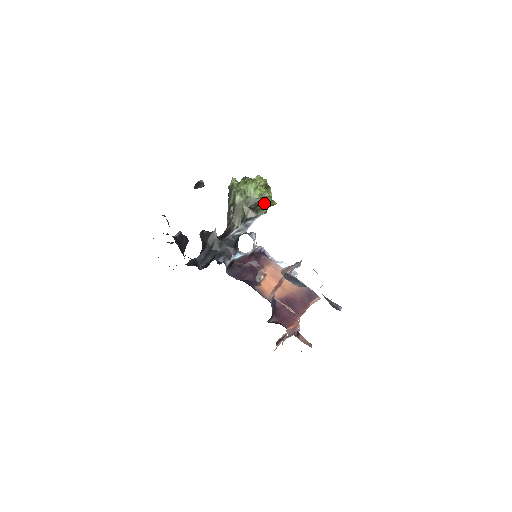
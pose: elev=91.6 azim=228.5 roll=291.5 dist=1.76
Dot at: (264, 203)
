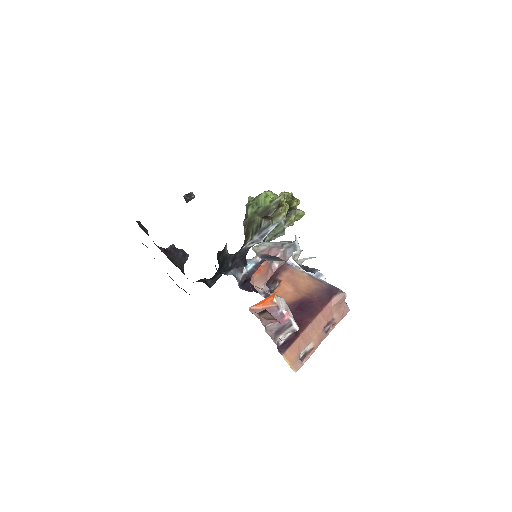
Dot at: (277, 209)
